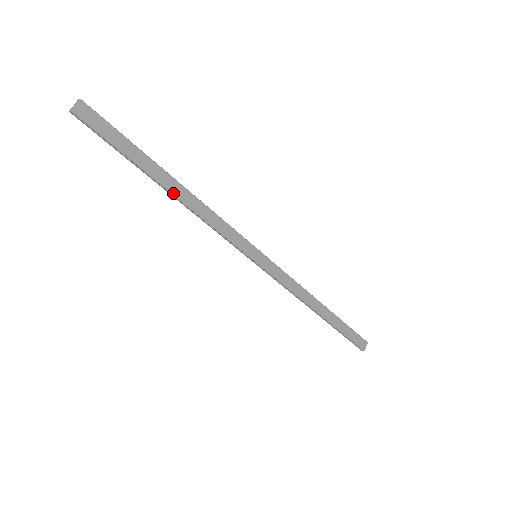
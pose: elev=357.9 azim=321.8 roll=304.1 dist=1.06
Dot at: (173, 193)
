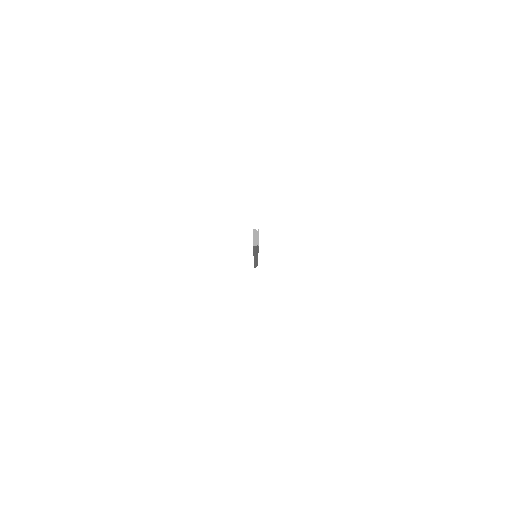
Dot at: occluded
